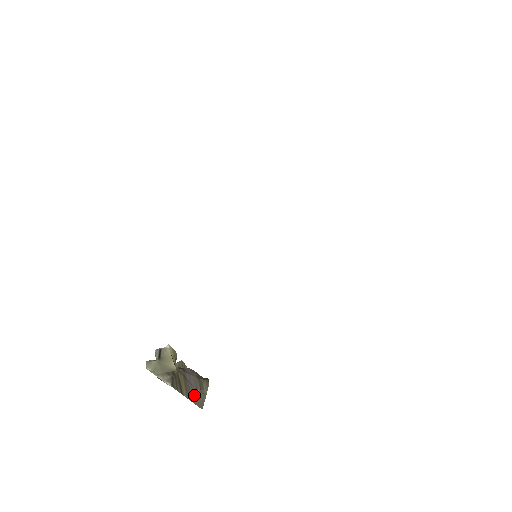
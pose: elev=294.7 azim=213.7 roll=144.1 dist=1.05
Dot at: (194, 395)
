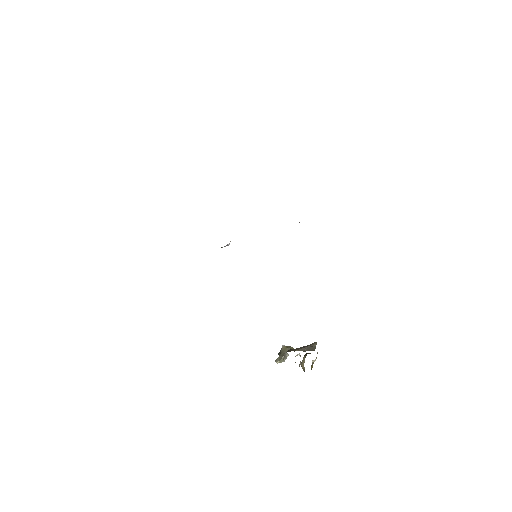
Dot at: (305, 349)
